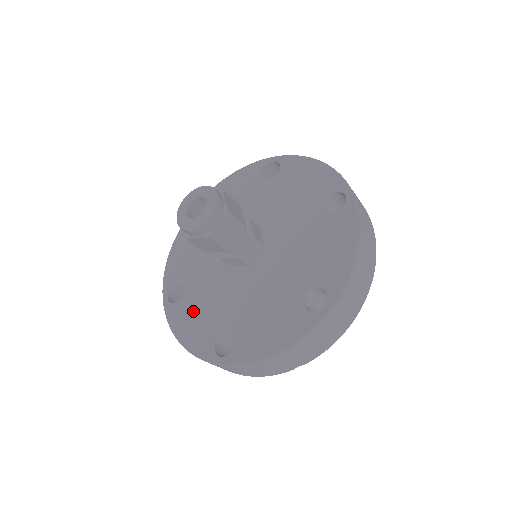
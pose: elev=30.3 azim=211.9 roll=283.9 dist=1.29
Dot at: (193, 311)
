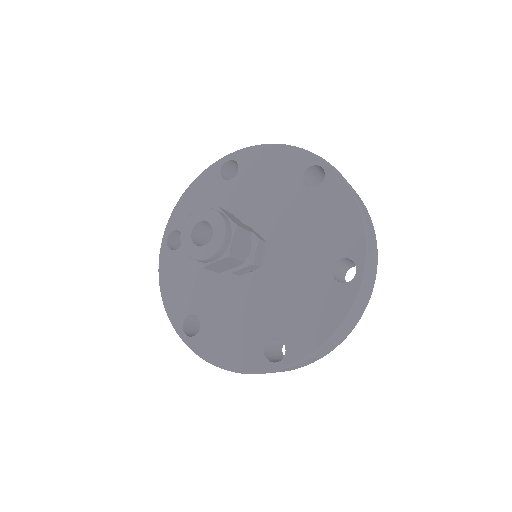
Dot at: (181, 272)
